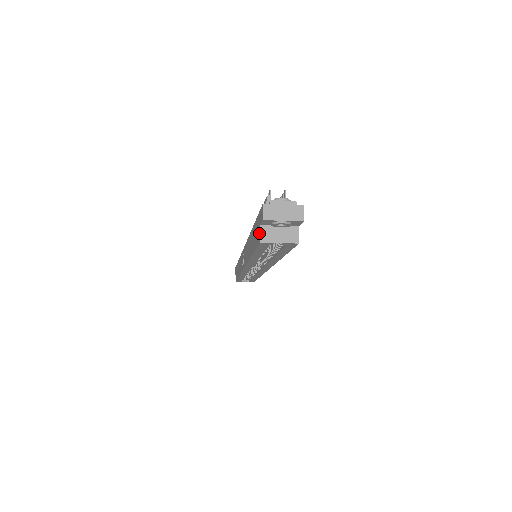
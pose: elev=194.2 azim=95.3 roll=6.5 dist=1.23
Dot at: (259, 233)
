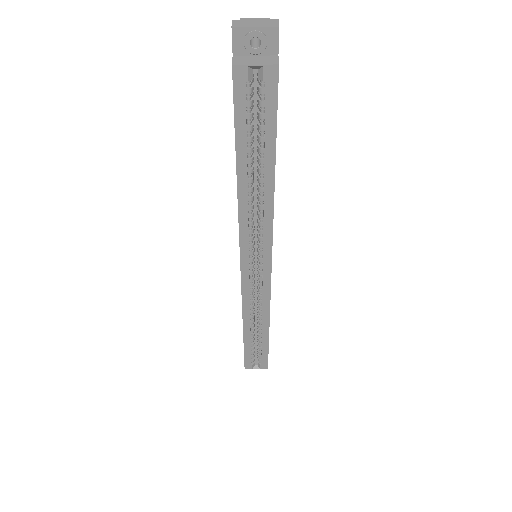
Dot at: (232, 65)
